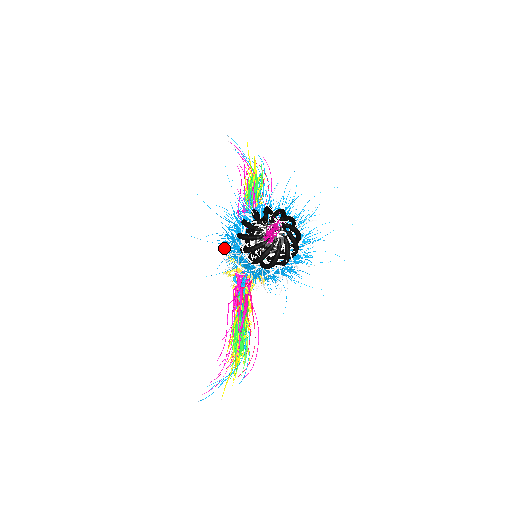
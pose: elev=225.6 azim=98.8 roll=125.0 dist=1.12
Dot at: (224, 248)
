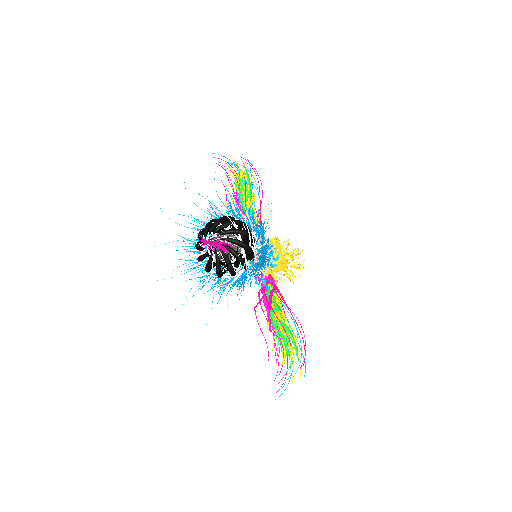
Dot at: occluded
